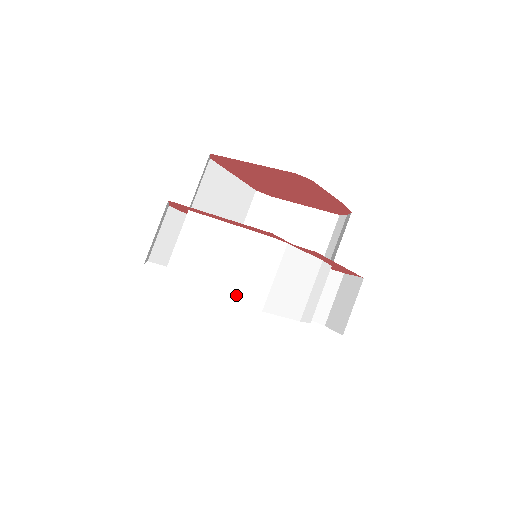
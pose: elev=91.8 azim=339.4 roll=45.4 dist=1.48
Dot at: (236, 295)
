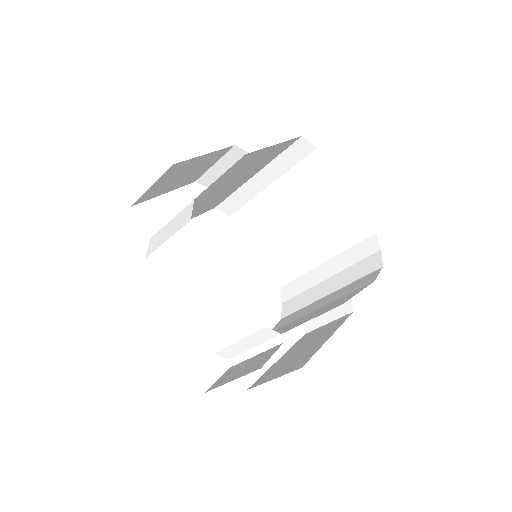
Dot at: (209, 340)
